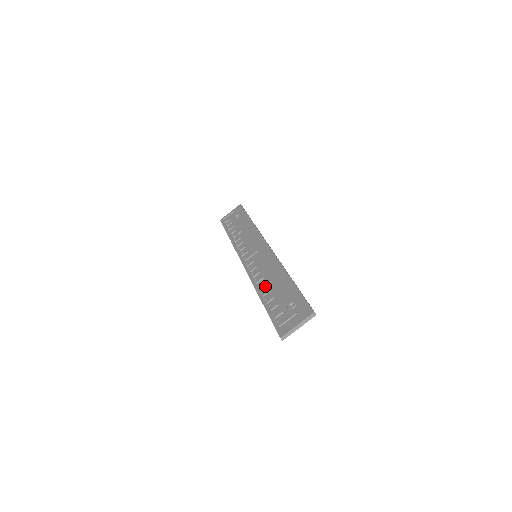
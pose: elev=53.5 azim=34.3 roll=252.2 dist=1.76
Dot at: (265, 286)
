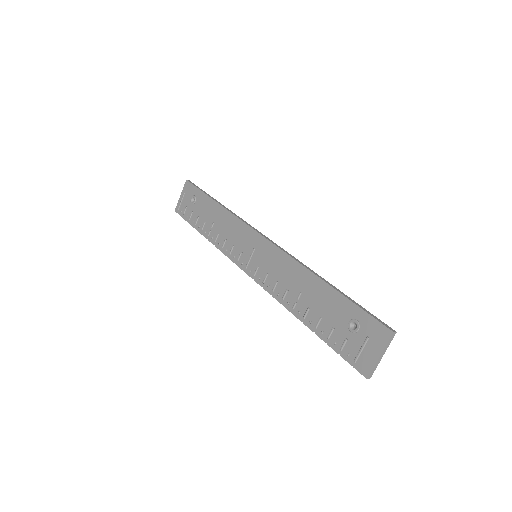
Dot at: (298, 302)
